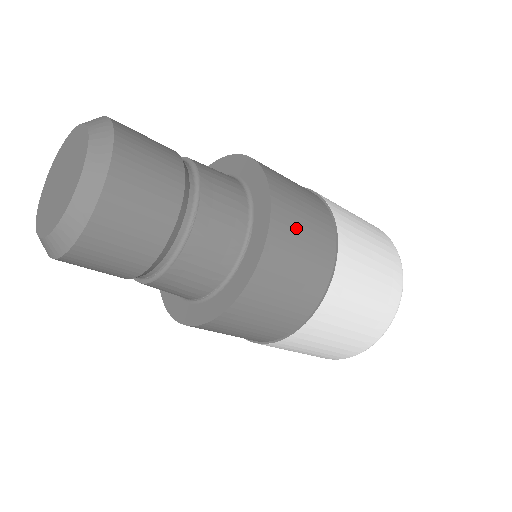
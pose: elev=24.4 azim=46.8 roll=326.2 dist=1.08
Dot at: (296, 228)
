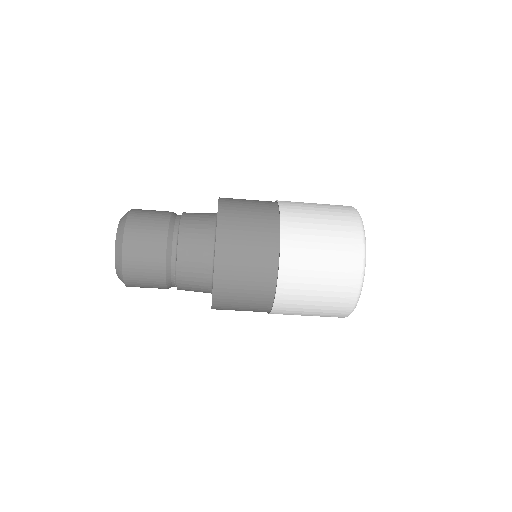
Dot at: (239, 234)
